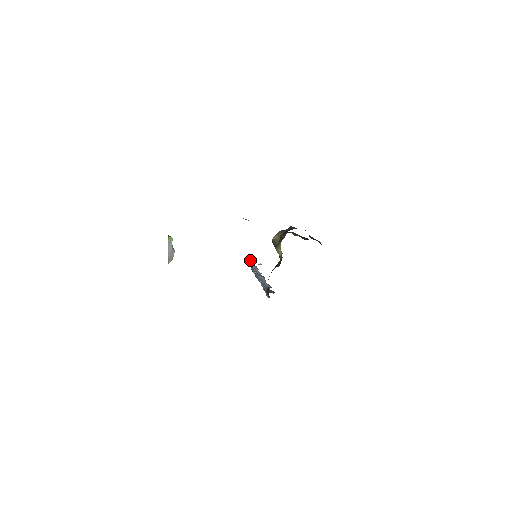
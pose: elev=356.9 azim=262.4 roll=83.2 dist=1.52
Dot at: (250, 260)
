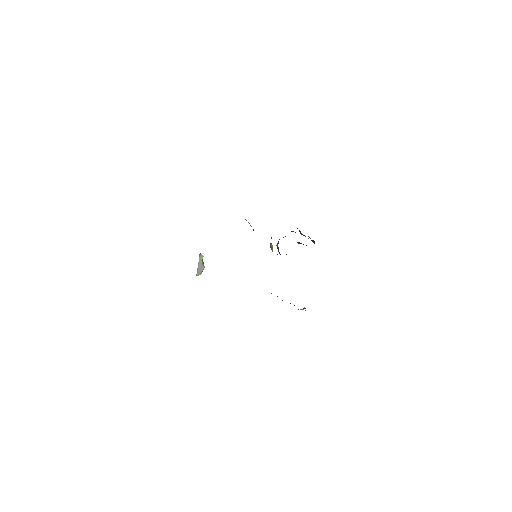
Dot at: (301, 309)
